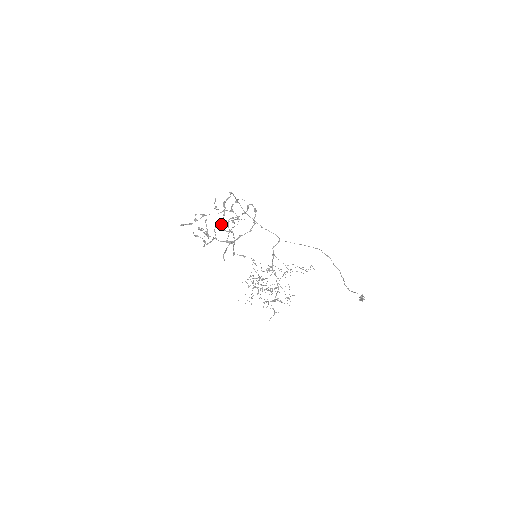
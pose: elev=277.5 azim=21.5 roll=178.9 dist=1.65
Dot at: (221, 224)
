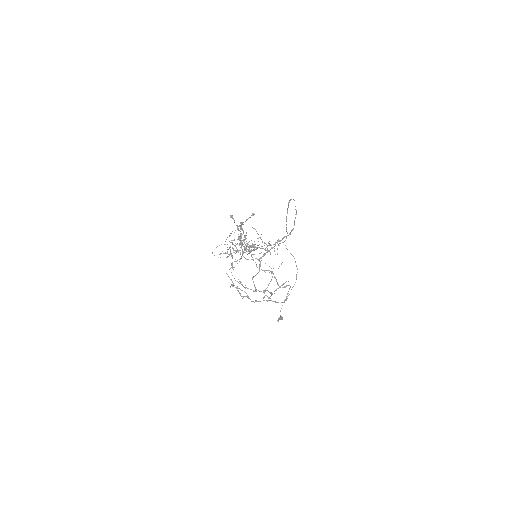
Dot at: (256, 274)
